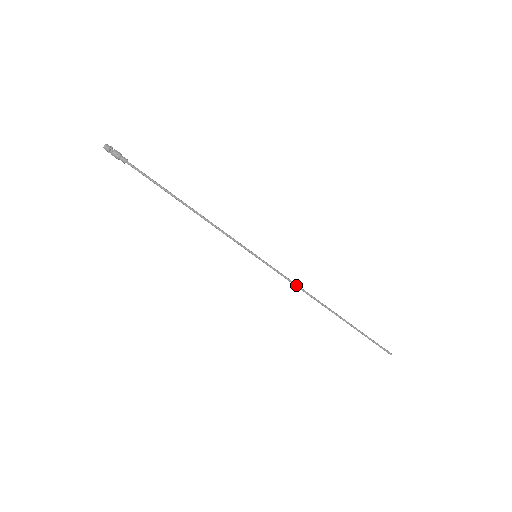
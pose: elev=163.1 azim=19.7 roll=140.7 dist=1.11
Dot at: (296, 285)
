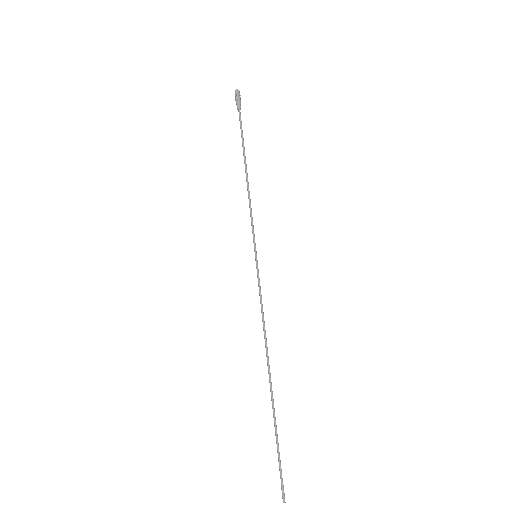
Dot at: (263, 315)
